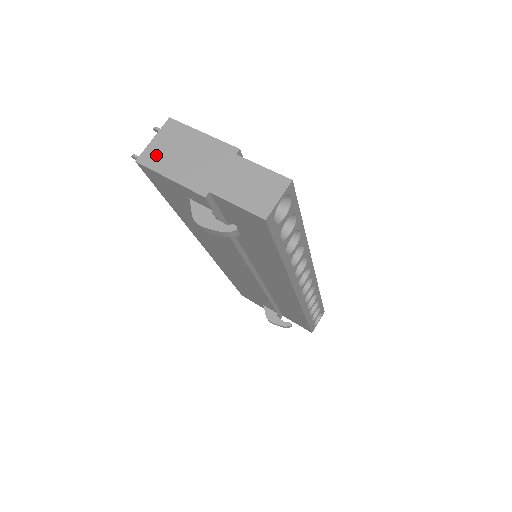
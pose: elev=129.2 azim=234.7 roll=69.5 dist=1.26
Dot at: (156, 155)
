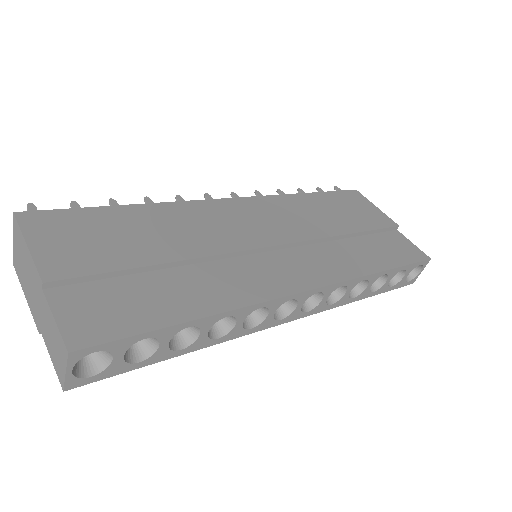
Dot at: (17, 262)
